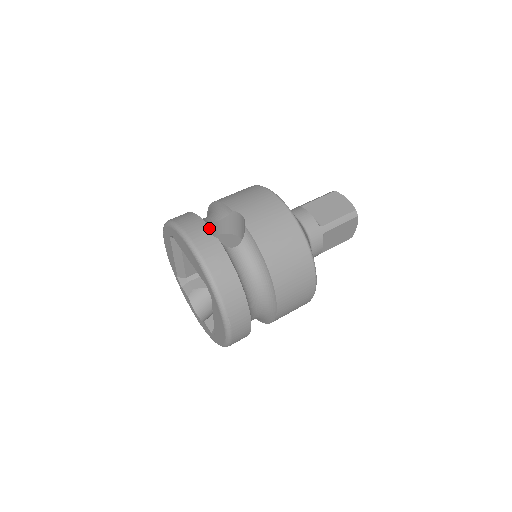
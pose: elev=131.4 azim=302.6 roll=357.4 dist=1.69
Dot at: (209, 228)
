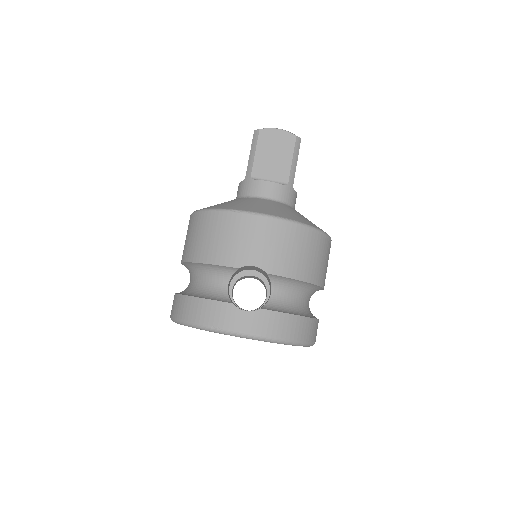
Dot at: occluded
